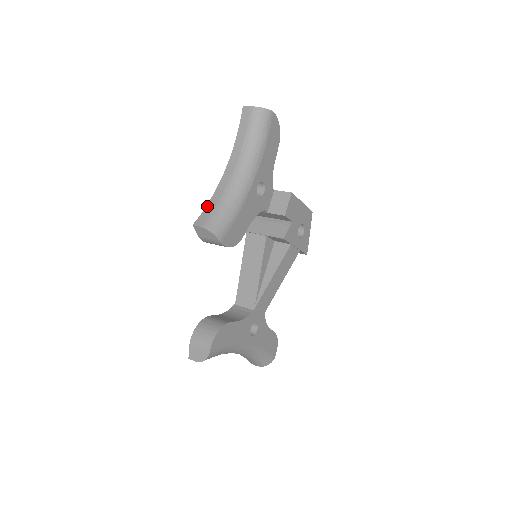
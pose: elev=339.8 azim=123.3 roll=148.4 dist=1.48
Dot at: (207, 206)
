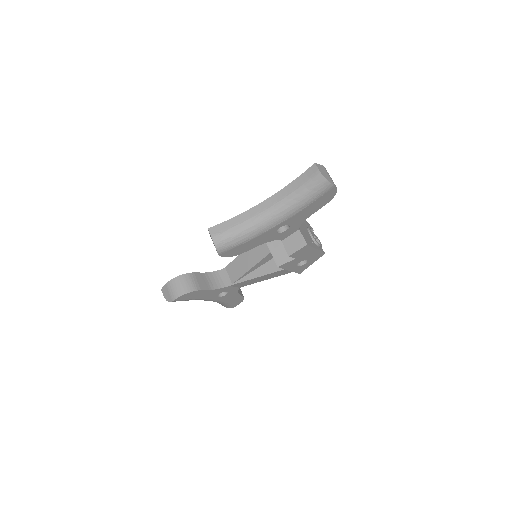
Dot at: (229, 220)
